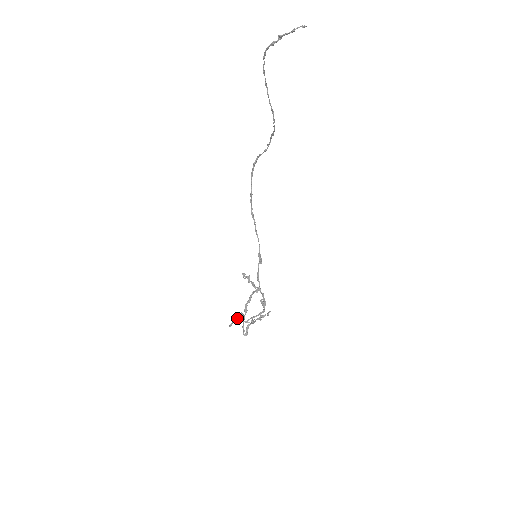
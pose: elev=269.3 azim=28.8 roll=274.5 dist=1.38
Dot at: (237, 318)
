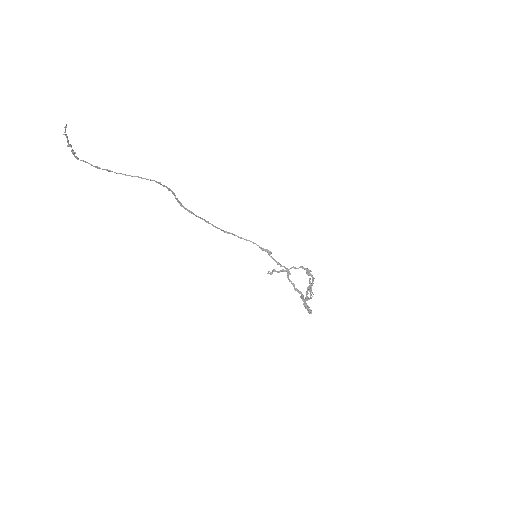
Dot at: occluded
